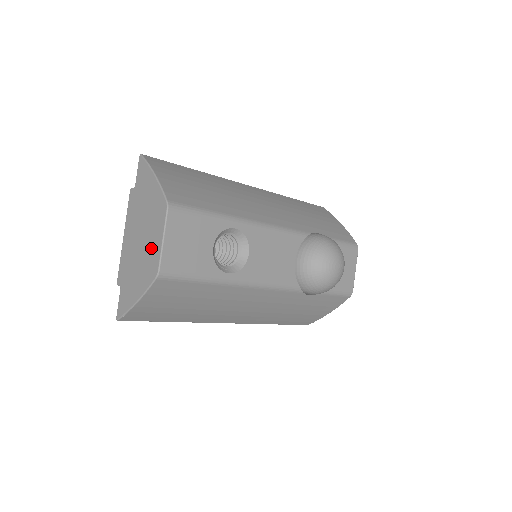
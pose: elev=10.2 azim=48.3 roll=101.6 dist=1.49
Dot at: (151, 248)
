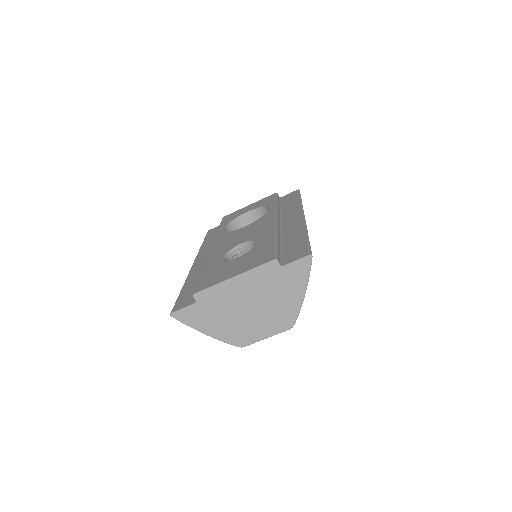
Dot at: (253, 328)
